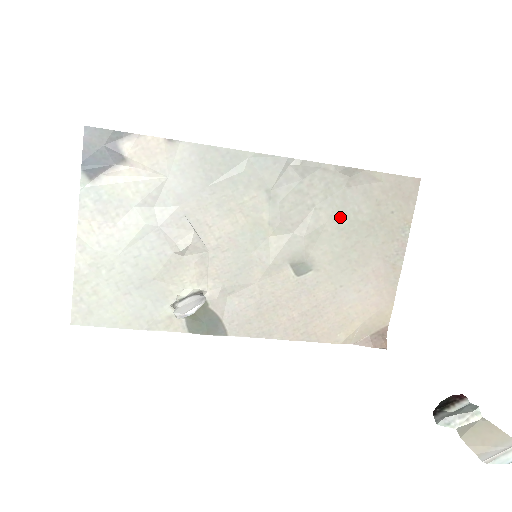
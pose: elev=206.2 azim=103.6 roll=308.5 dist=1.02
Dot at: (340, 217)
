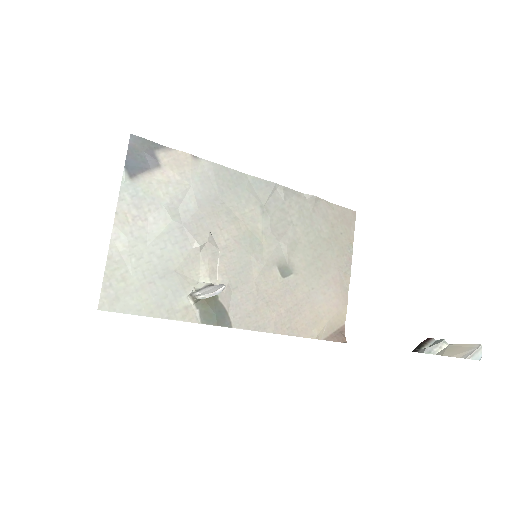
Dot at: (309, 233)
